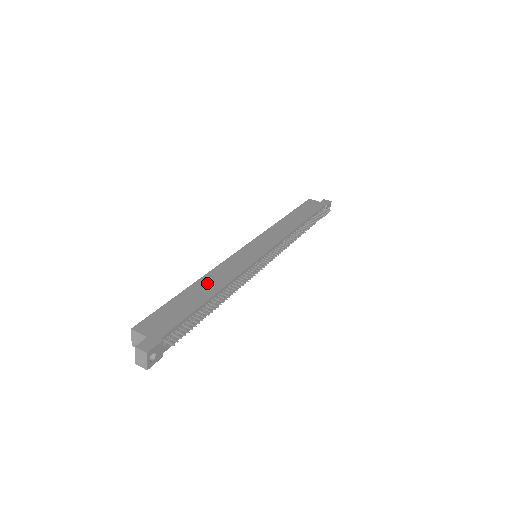
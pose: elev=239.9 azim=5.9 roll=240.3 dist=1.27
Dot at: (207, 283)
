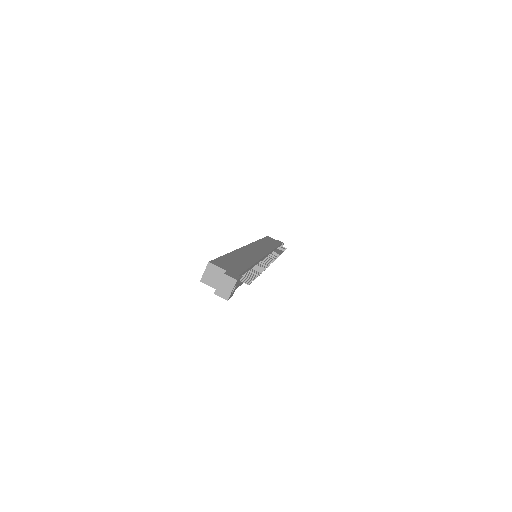
Dot at: (242, 255)
